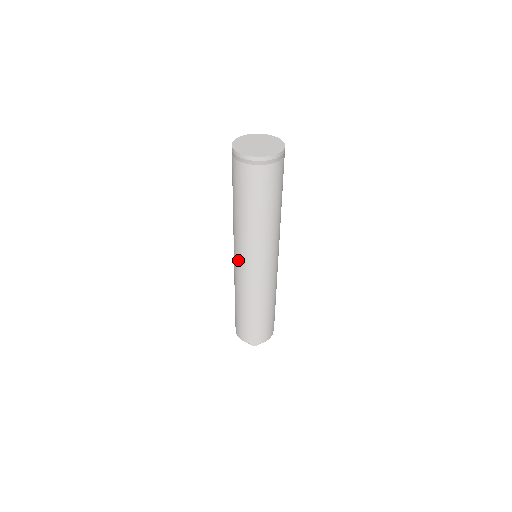
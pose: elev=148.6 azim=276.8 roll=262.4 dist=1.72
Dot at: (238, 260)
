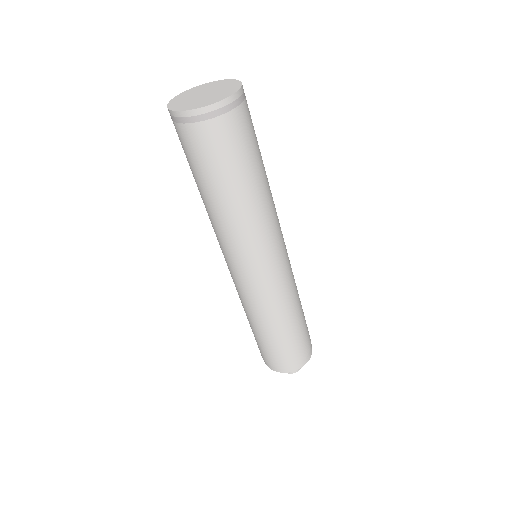
Dot at: (237, 269)
